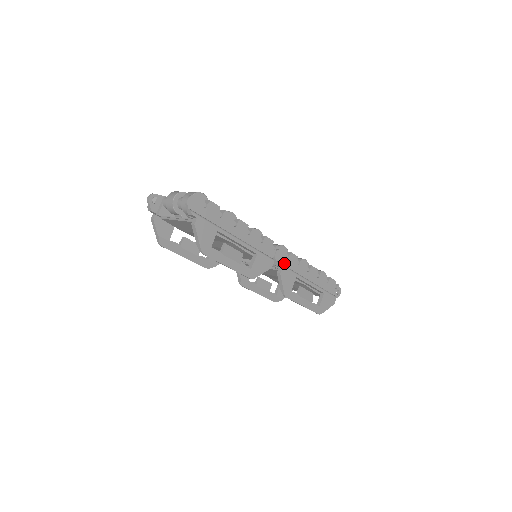
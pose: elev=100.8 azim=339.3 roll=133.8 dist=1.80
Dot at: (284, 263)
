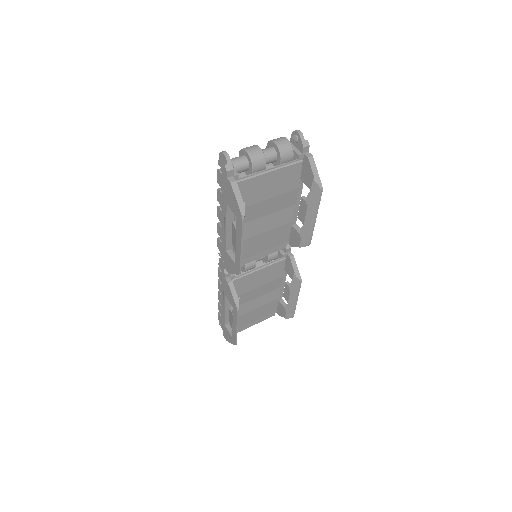
Dot at: occluded
